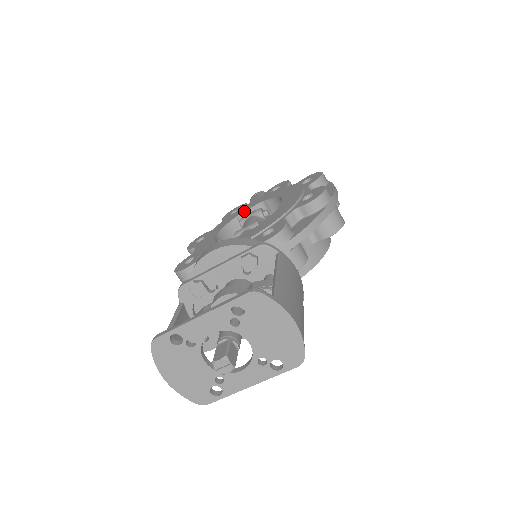
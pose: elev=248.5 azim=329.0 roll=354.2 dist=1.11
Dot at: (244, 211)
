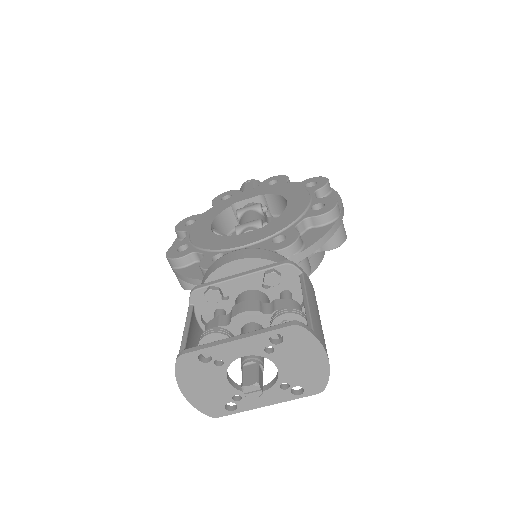
Dot at: (240, 201)
